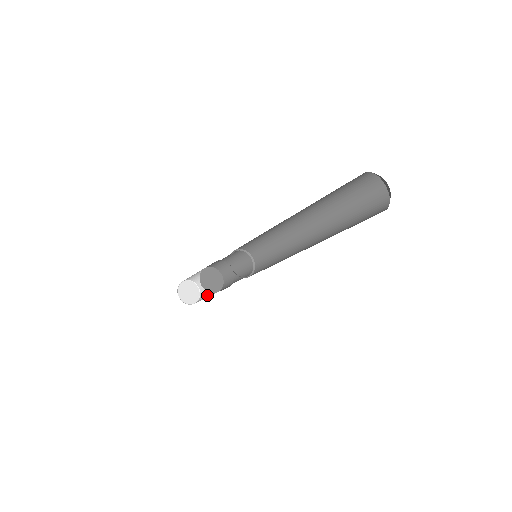
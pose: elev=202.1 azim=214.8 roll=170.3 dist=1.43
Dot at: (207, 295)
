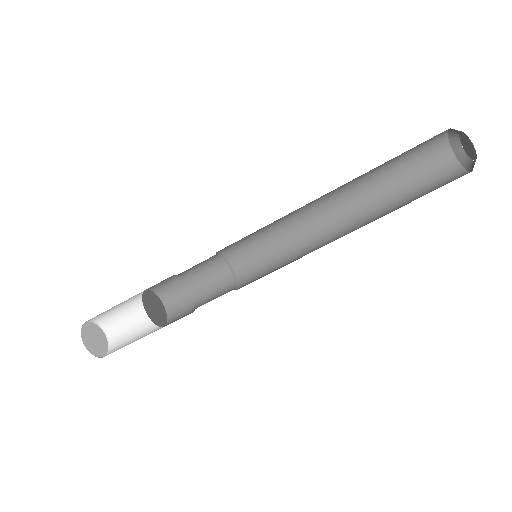
Dot at: (130, 341)
